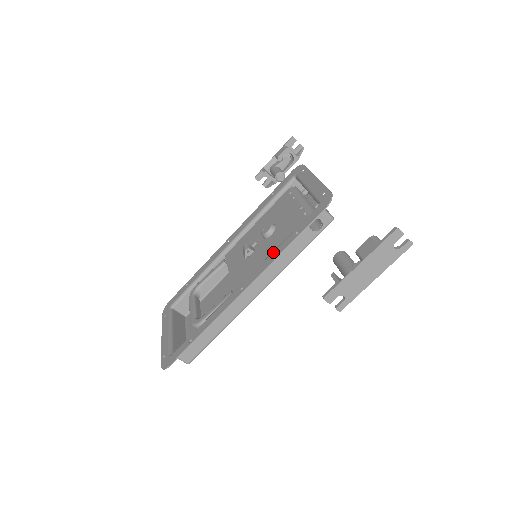
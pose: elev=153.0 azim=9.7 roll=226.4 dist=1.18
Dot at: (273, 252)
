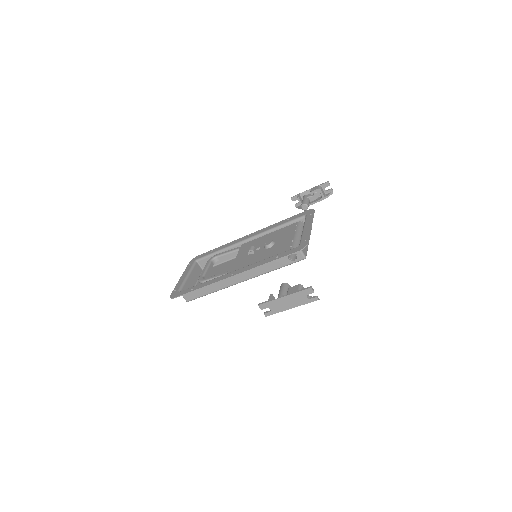
Dot at: (260, 261)
